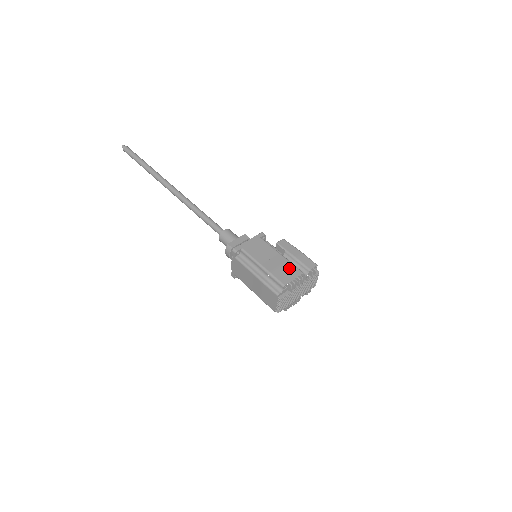
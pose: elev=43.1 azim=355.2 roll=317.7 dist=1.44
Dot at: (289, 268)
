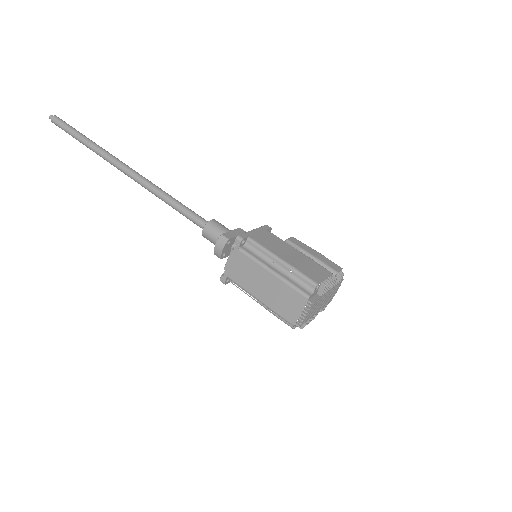
Dot at: (315, 266)
